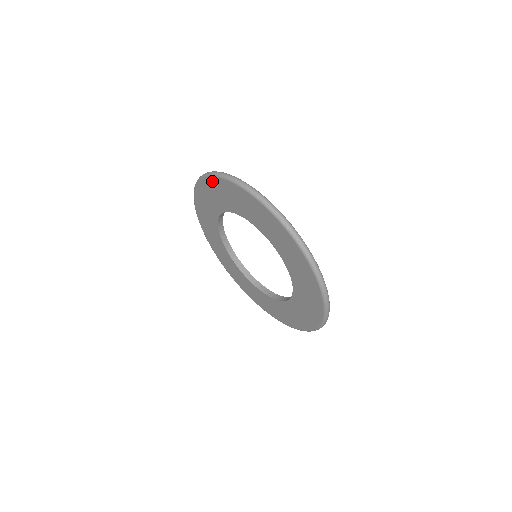
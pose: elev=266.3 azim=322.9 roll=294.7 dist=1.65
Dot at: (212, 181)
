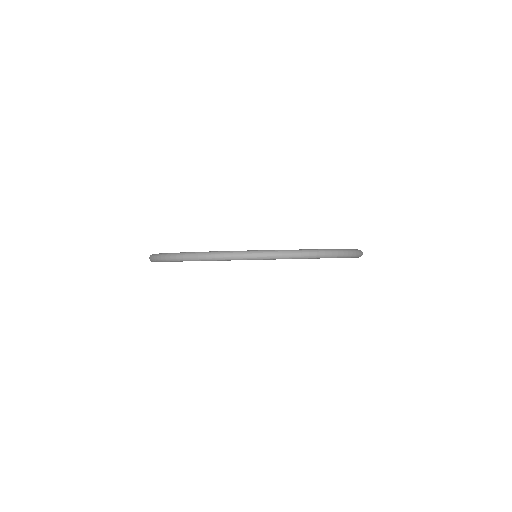
Dot at: occluded
